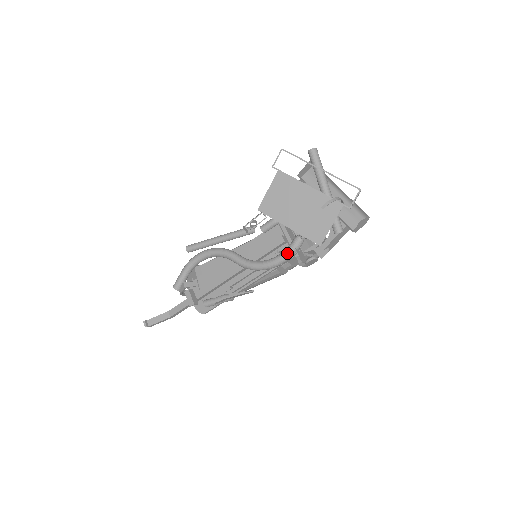
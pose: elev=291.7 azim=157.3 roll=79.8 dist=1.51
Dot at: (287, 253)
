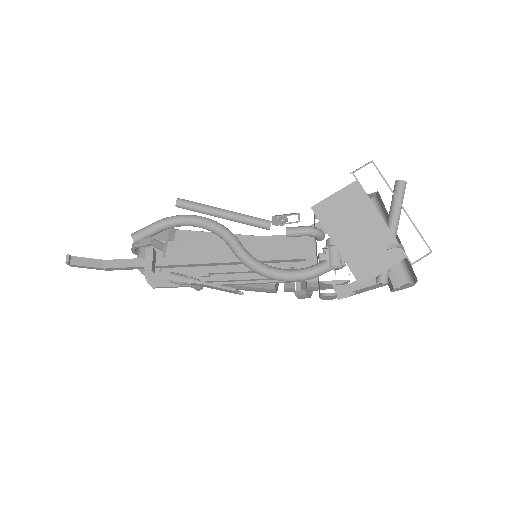
Dot at: (307, 273)
